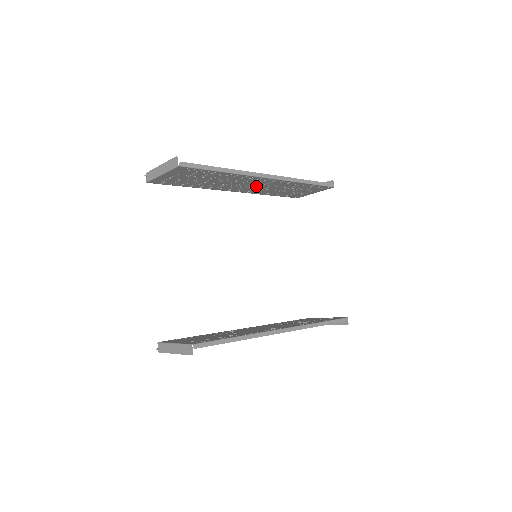
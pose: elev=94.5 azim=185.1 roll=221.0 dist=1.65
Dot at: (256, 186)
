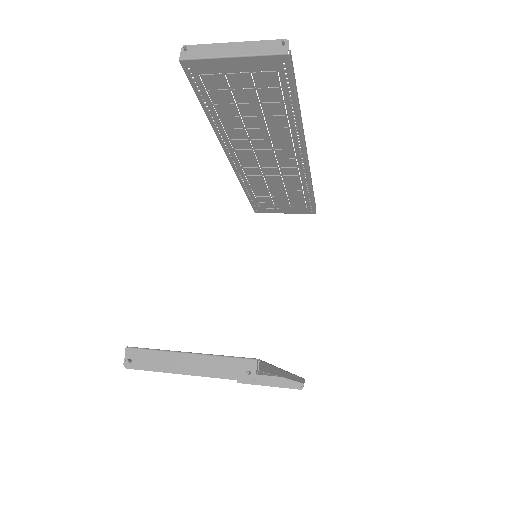
Dot at: (267, 165)
